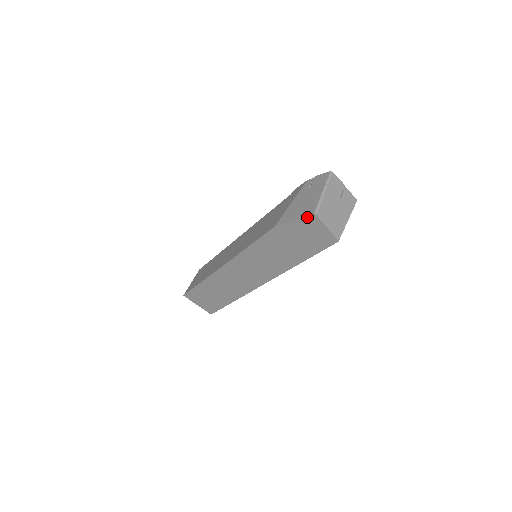
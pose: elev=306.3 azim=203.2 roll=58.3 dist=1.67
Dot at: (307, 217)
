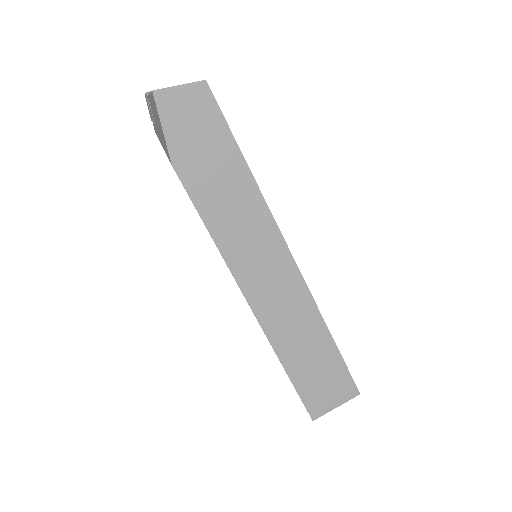
Dot at: (158, 106)
